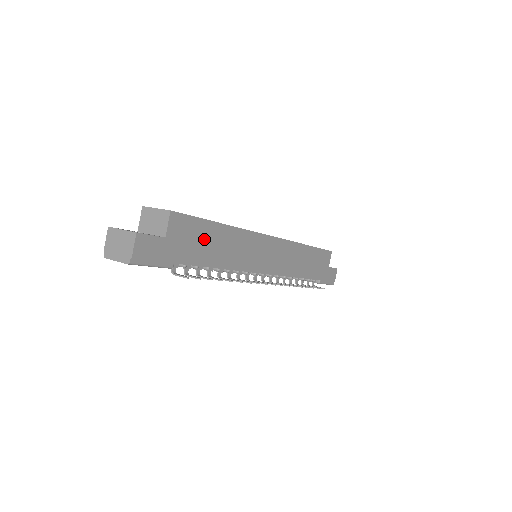
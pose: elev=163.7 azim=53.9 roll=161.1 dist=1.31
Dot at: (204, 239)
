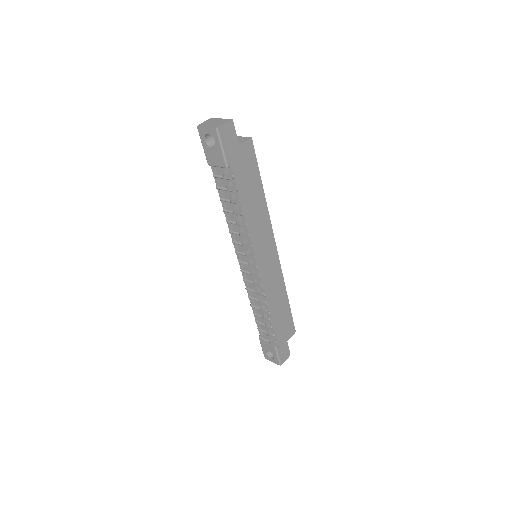
Dot at: (251, 181)
